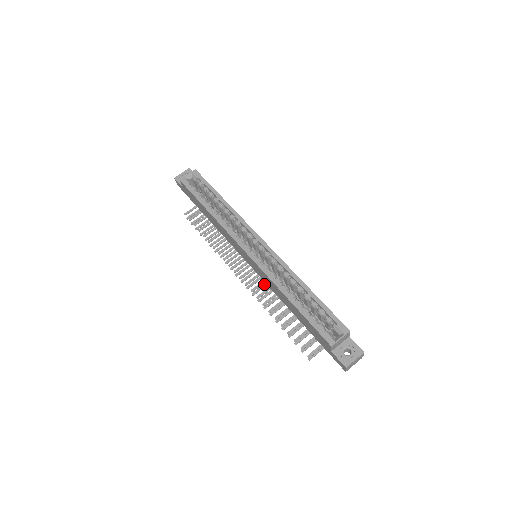
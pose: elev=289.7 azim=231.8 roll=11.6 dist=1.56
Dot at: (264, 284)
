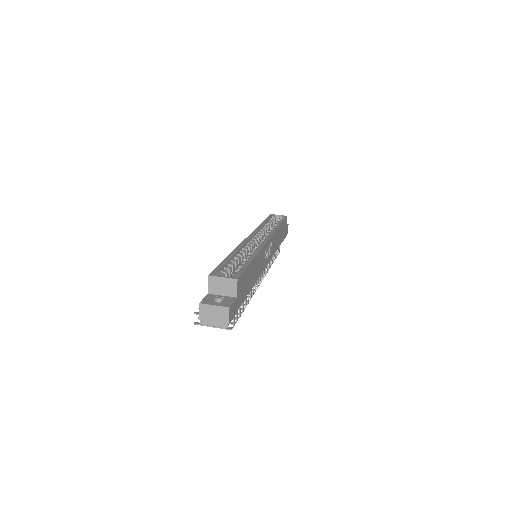
Dot at: occluded
